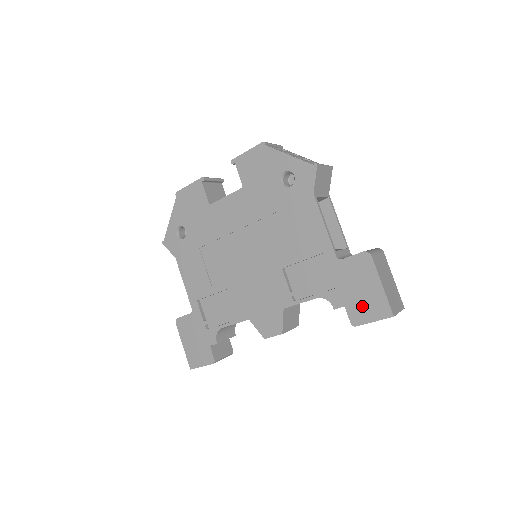
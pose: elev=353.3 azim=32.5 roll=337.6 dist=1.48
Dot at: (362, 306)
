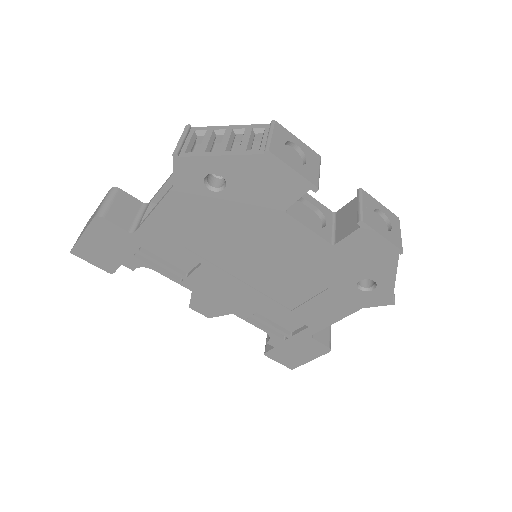
Dot at: (285, 356)
